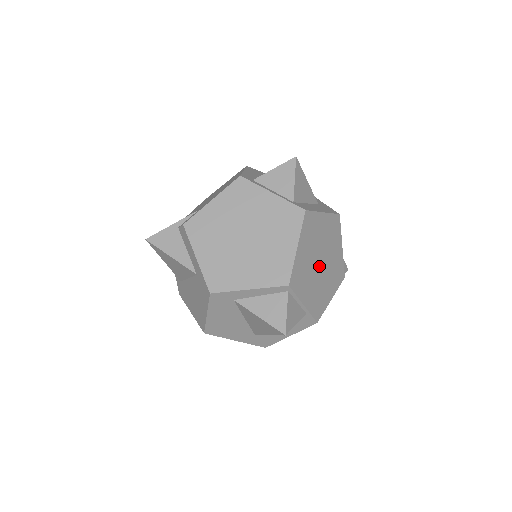
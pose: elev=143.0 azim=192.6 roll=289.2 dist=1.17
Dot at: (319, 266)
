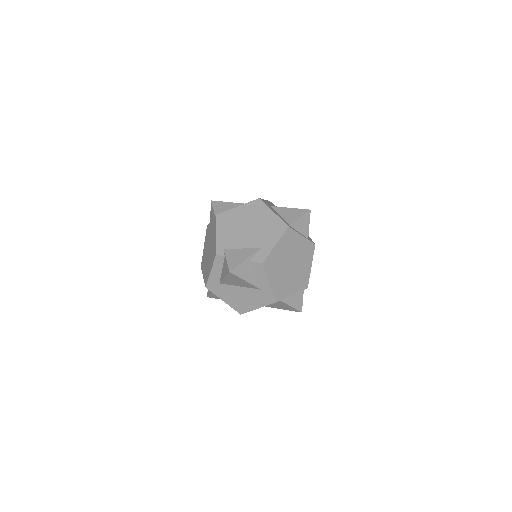
Dot at: occluded
